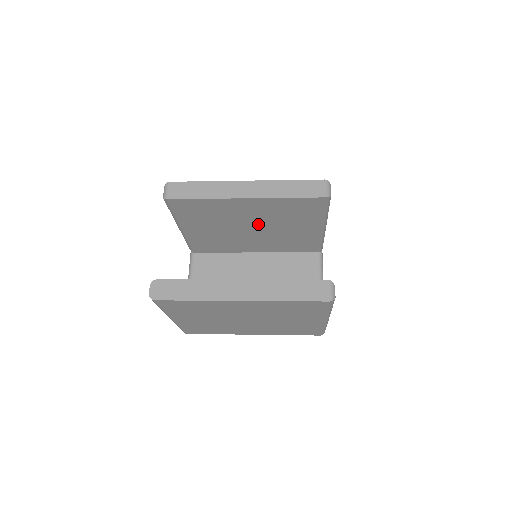
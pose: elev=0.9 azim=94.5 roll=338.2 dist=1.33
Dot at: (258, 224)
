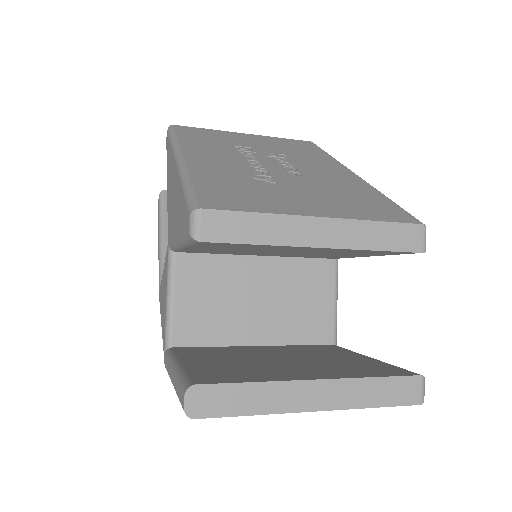
Dot at: (300, 252)
